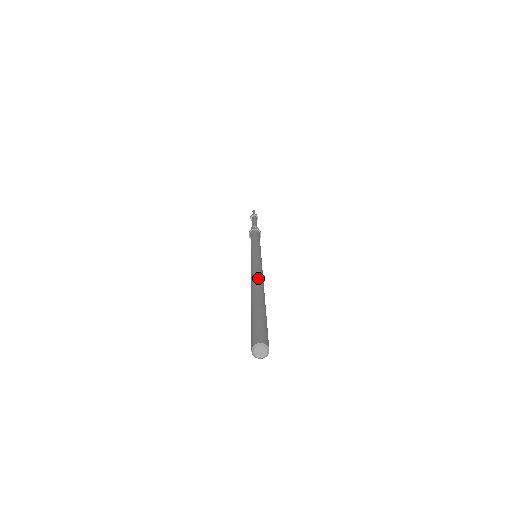
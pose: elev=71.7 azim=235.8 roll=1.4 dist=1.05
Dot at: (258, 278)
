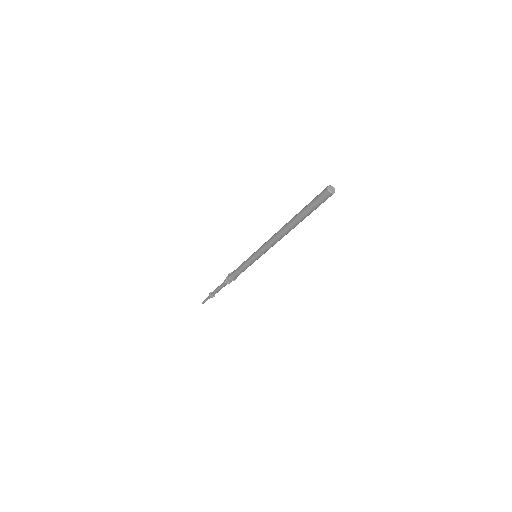
Dot at: occluded
